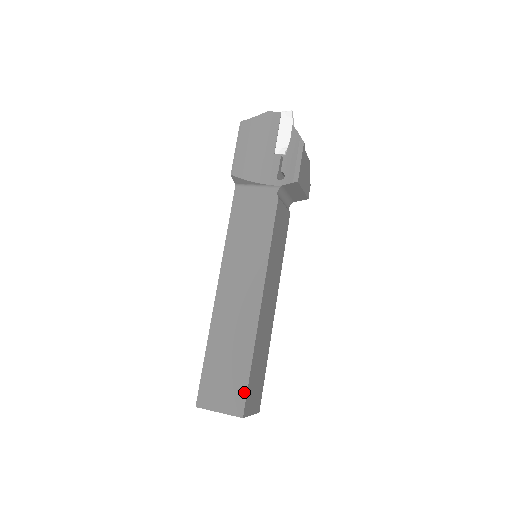
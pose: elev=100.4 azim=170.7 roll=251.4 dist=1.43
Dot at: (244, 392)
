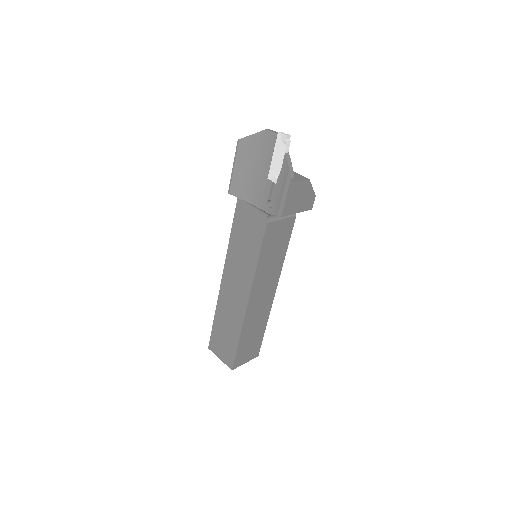
Dot at: (233, 356)
